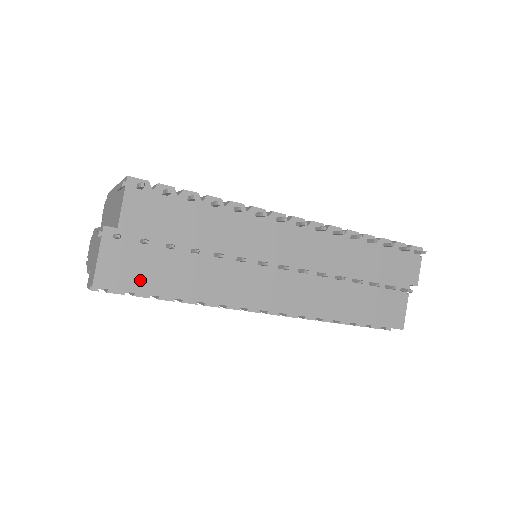
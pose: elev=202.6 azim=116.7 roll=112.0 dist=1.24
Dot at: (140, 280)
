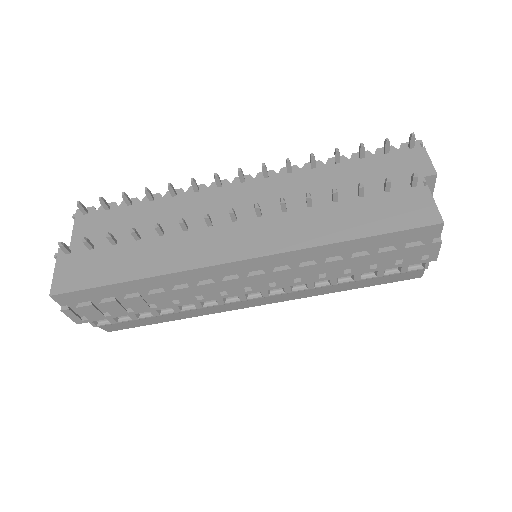
Dot at: (91, 277)
